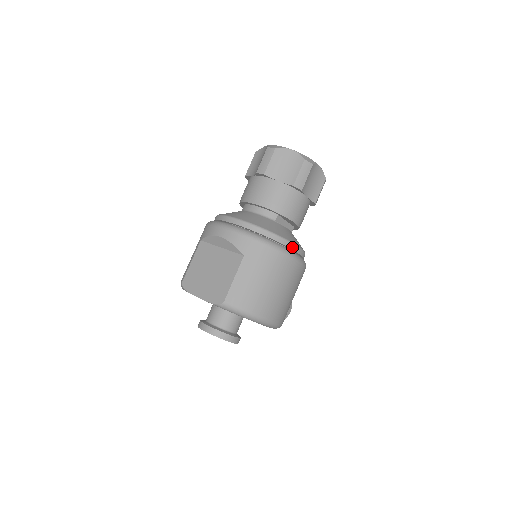
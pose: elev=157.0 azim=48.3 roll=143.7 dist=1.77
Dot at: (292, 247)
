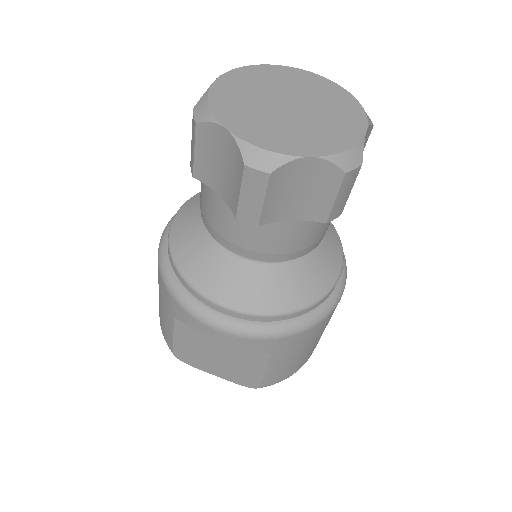
Dot at: (334, 287)
